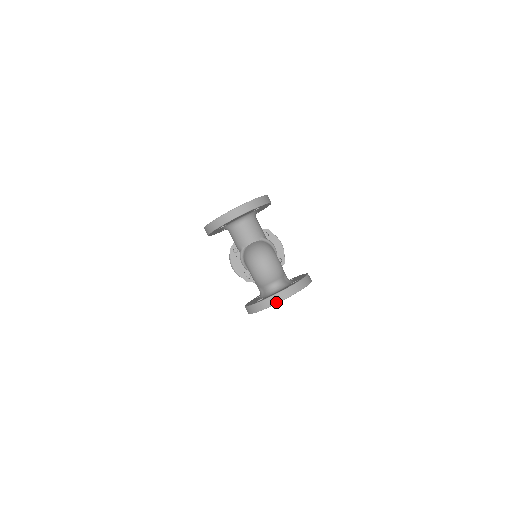
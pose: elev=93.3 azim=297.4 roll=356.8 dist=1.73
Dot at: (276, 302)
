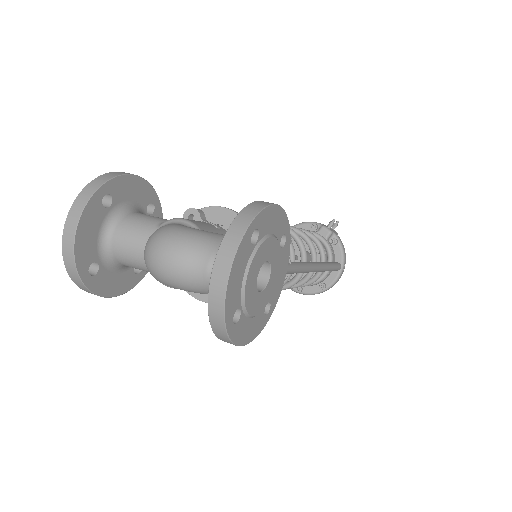
Dot at: (222, 292)
